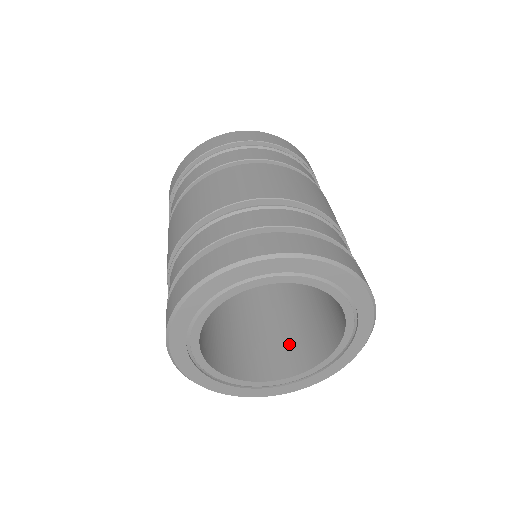
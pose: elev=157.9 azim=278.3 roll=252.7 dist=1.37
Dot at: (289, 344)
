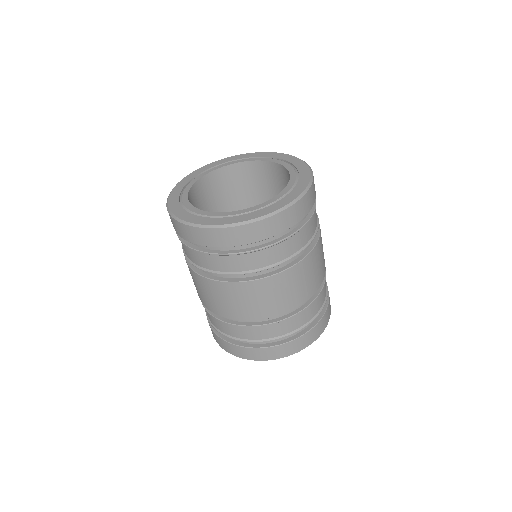
Dot at: occluded
